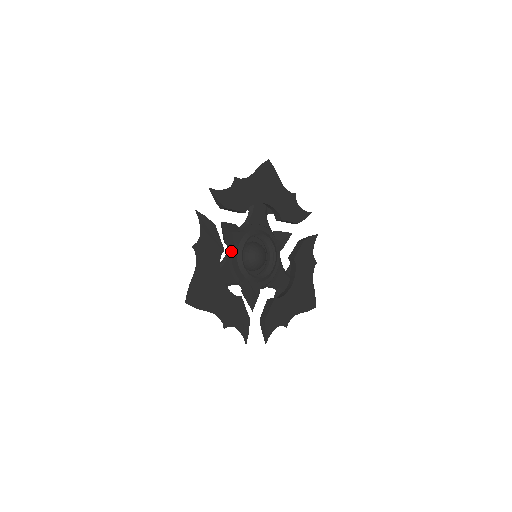
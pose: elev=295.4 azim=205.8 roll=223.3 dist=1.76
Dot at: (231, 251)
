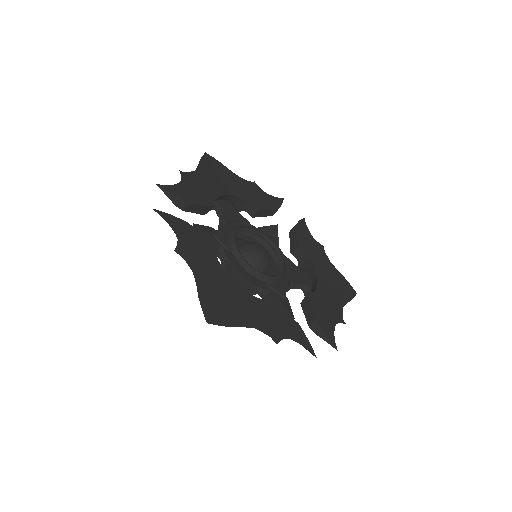
Dot at: (224, 255)
